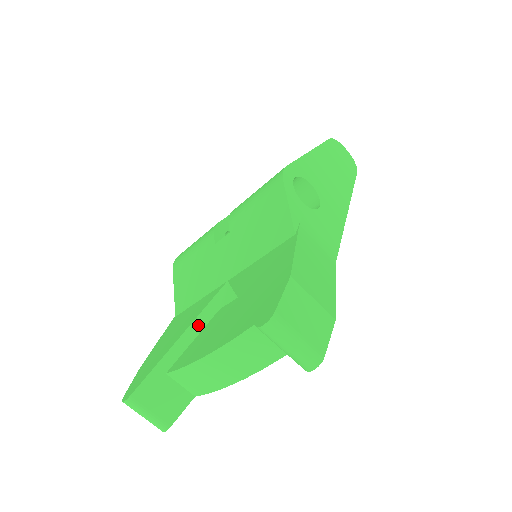
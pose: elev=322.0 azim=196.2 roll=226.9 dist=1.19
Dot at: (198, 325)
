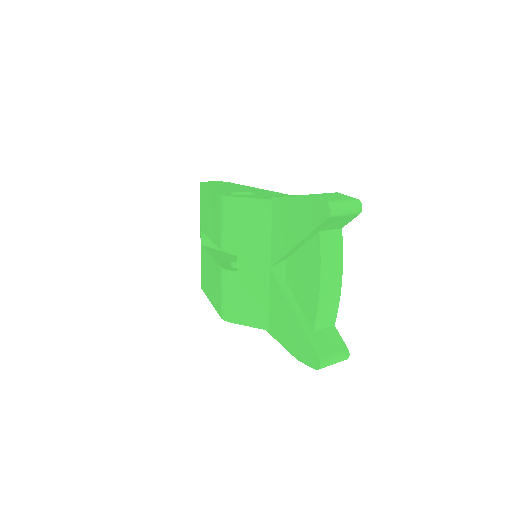
Dot at: (290, 298)
